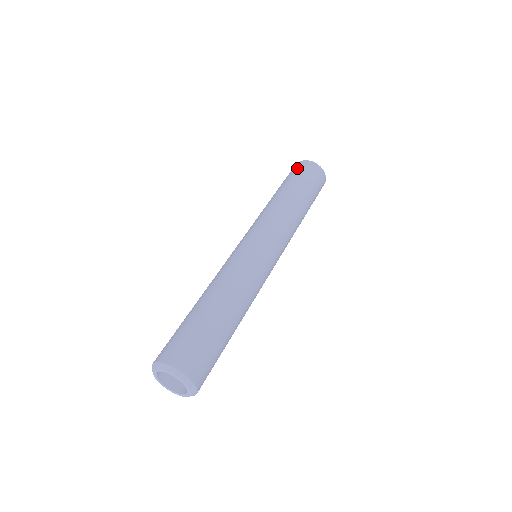
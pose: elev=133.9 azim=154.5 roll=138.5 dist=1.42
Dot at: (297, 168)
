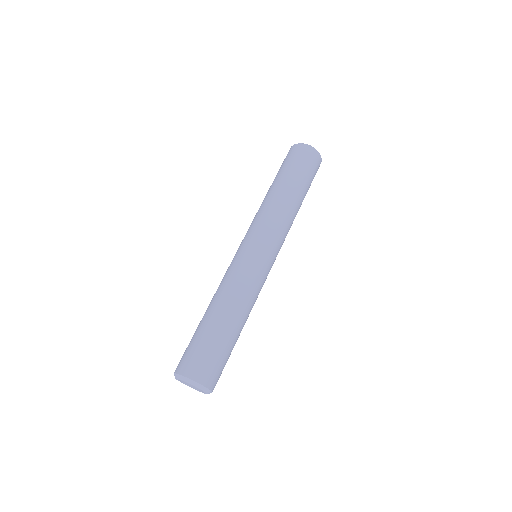
Dot at: (292, 154)
